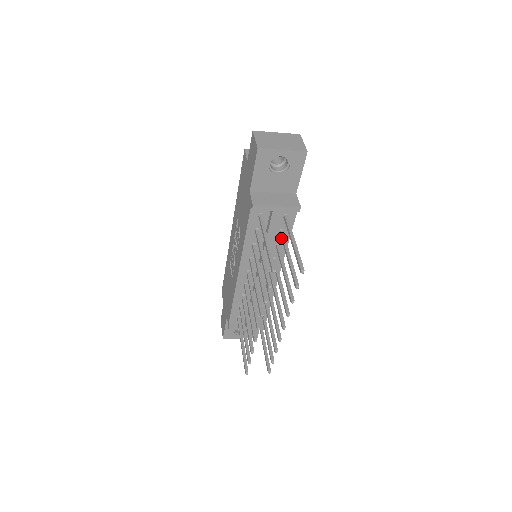
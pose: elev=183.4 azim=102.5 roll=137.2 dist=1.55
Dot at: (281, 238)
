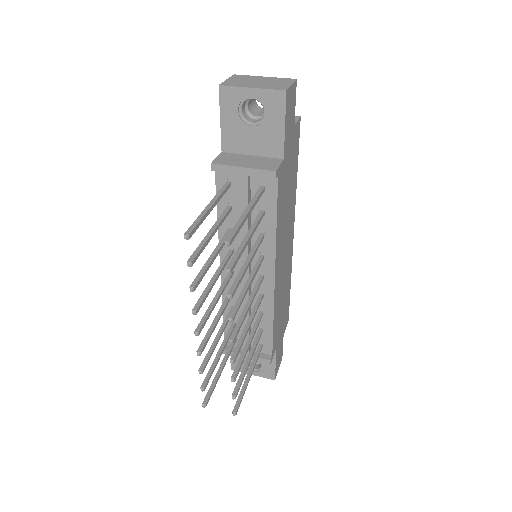
Dot at: (256, 218)
